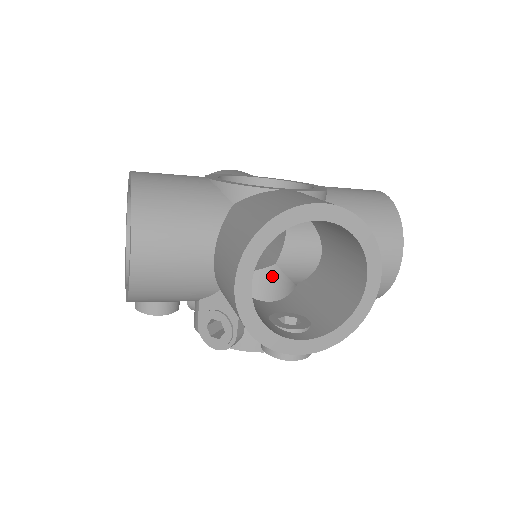
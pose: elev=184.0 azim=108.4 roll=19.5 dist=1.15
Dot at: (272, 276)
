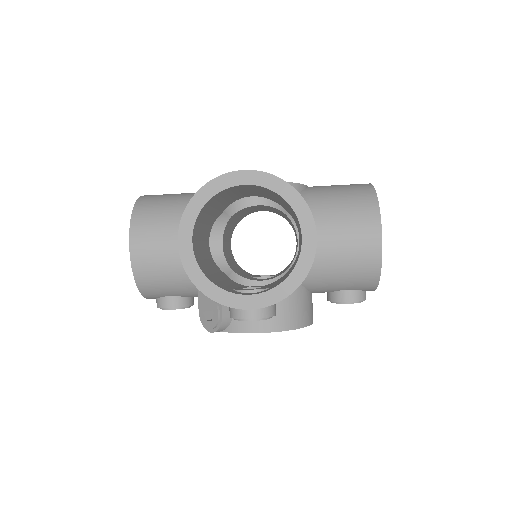
Dot at: occluded
